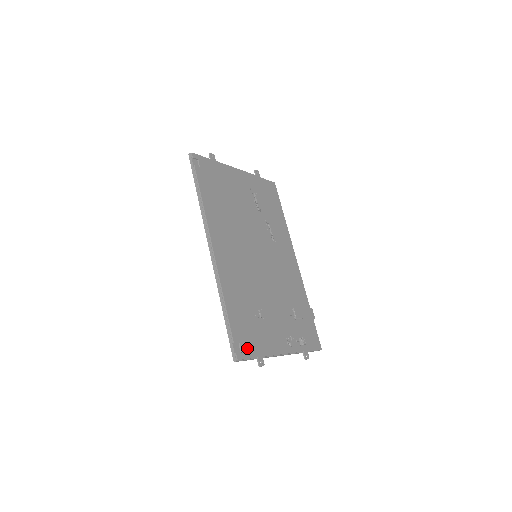
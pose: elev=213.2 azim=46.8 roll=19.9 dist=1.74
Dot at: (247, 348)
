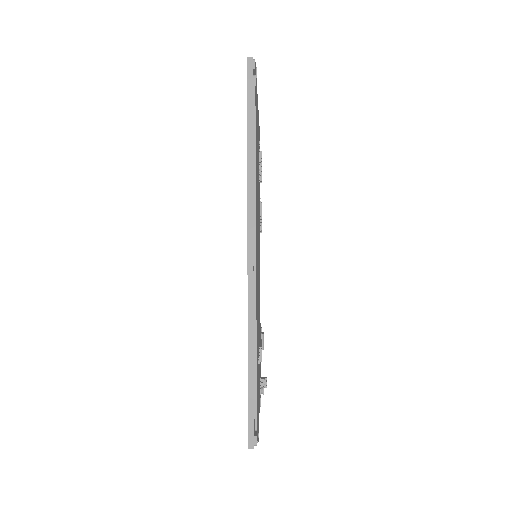
Dot at: (257, 419)
